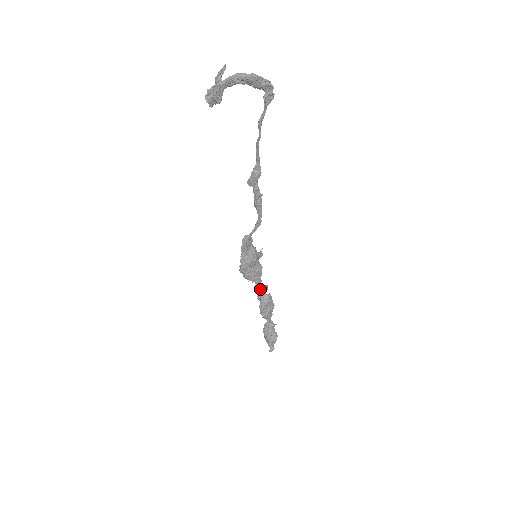
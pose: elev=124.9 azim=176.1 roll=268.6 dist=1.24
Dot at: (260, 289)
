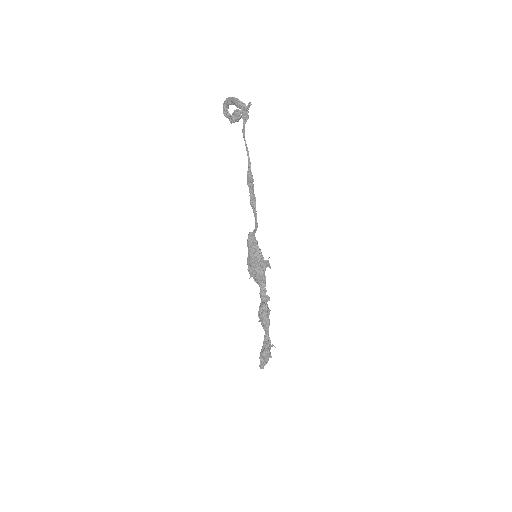
Dot at: (261, 294)
